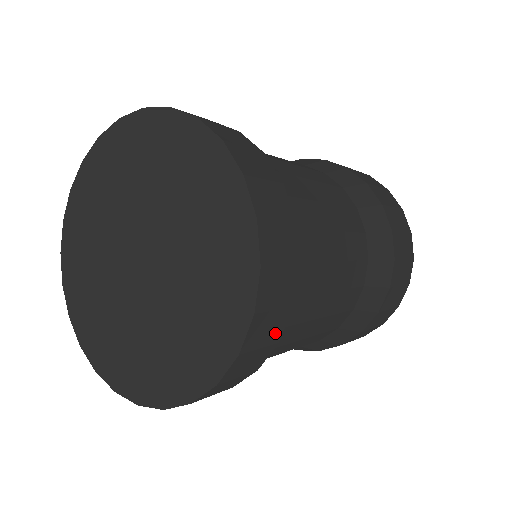
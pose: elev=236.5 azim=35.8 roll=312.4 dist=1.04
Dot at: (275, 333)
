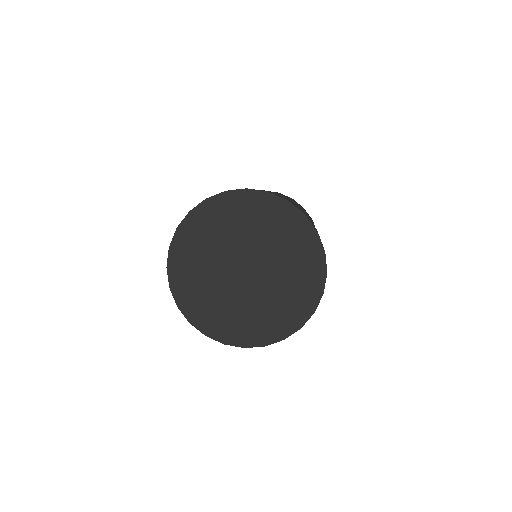
Dot at: occluded
